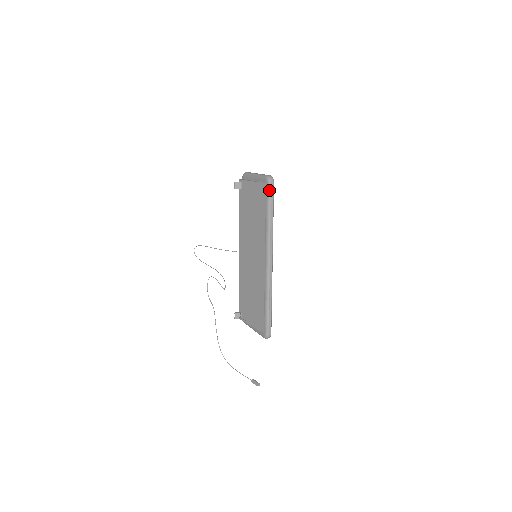
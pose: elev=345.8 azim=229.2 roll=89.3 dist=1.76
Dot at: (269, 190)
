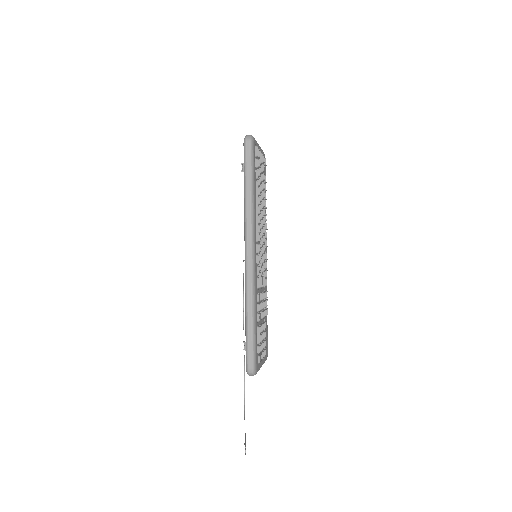
Dot at: (244, 152)
